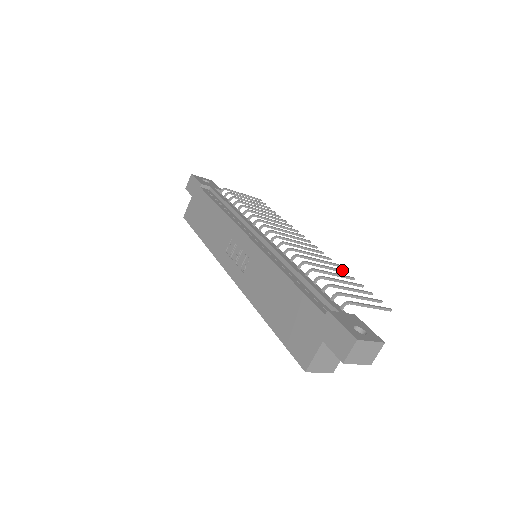
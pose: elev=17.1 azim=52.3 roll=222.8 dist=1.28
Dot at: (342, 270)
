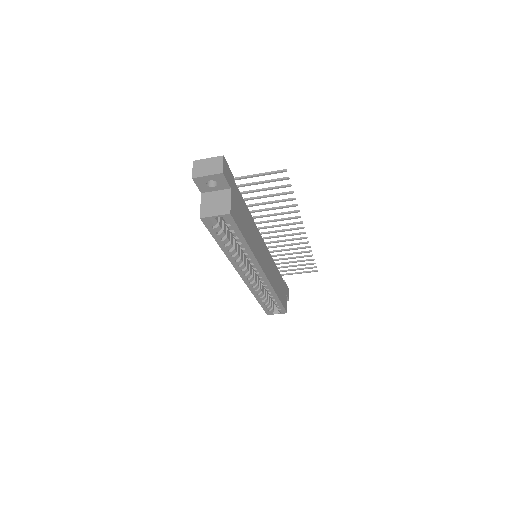
Dot at: (291, 205)
